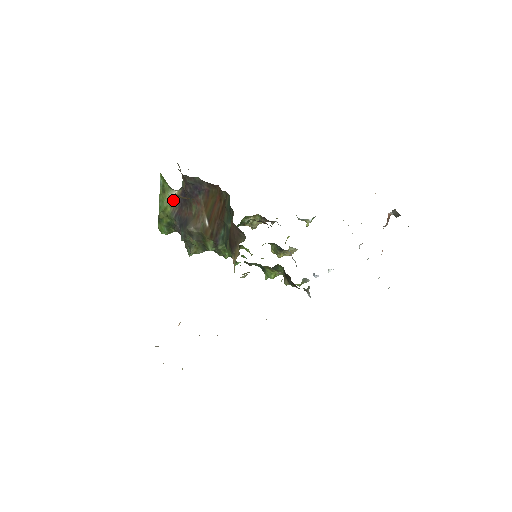
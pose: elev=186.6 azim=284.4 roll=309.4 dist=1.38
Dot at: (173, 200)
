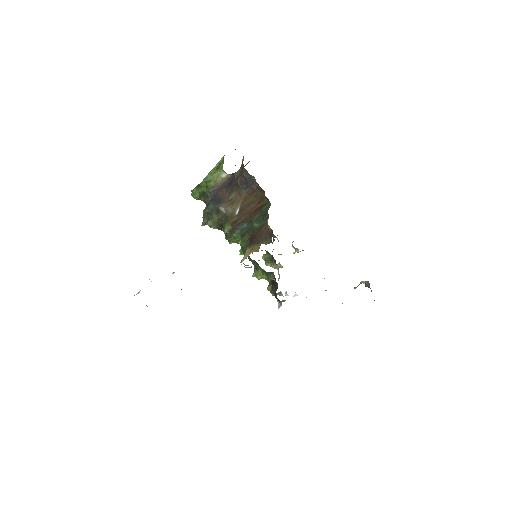
Dot at: (220, 179)
